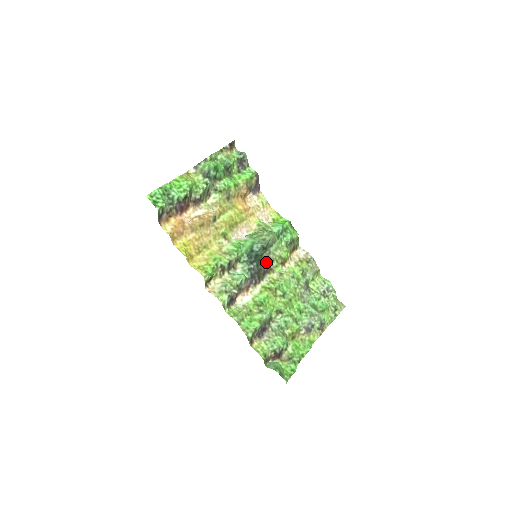
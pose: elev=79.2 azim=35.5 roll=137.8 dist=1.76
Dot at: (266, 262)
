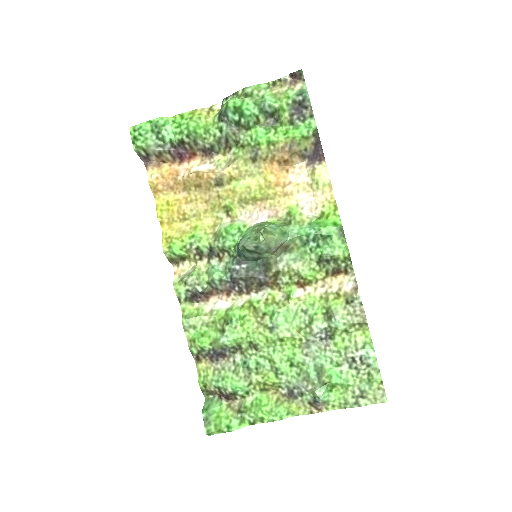
Dot at: (267, 271)
